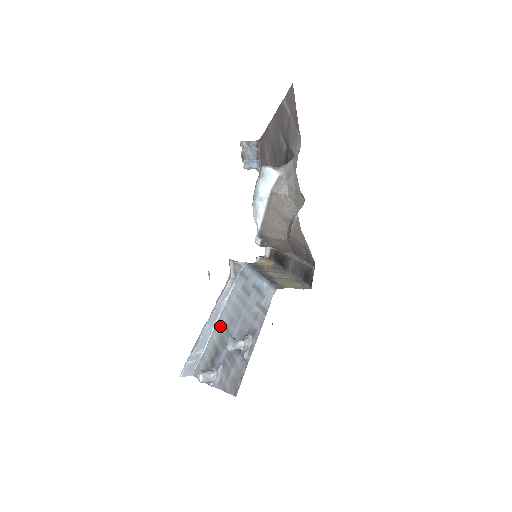
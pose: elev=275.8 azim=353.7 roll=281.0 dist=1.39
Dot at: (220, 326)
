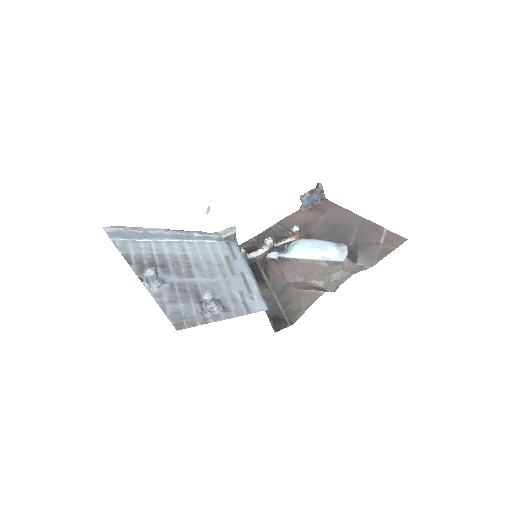
Dot at: (179, 250)
